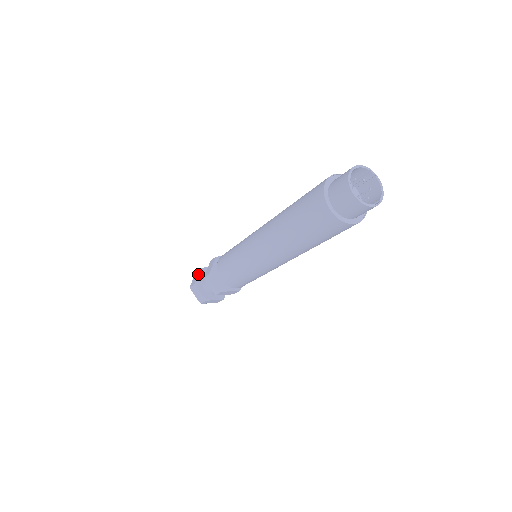
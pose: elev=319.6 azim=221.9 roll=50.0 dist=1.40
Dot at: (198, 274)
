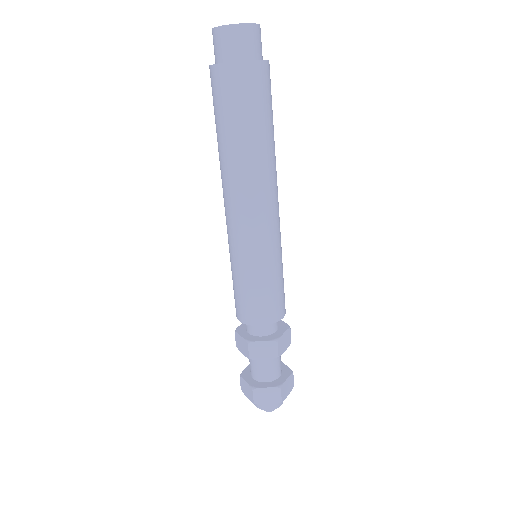
Dot at: (247, 366)
